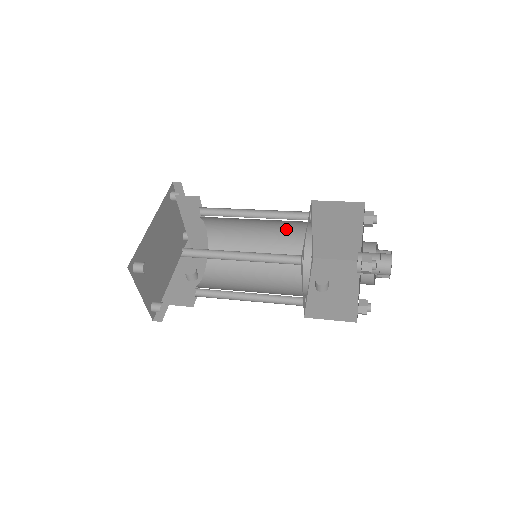
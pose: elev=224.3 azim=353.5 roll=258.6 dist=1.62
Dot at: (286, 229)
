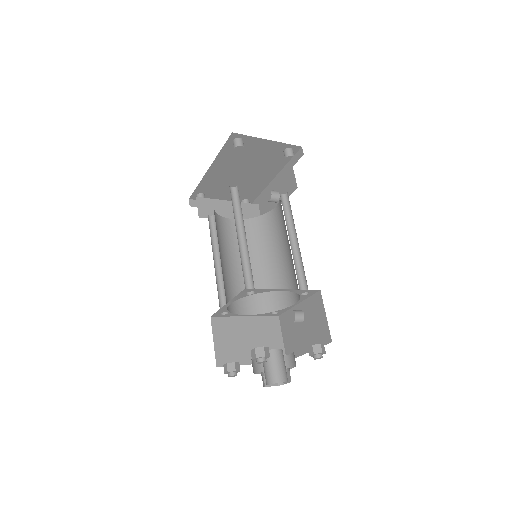
Dot at: occluded
